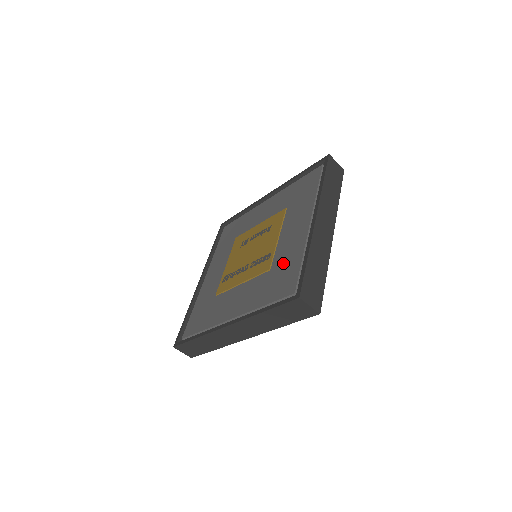
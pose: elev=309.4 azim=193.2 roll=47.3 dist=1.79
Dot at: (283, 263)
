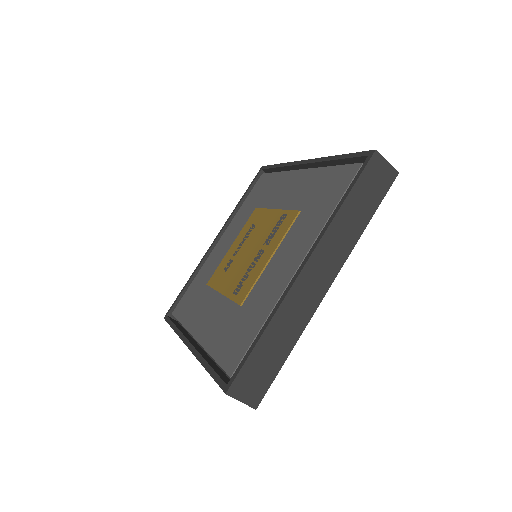
Dot at: (312, 192)
